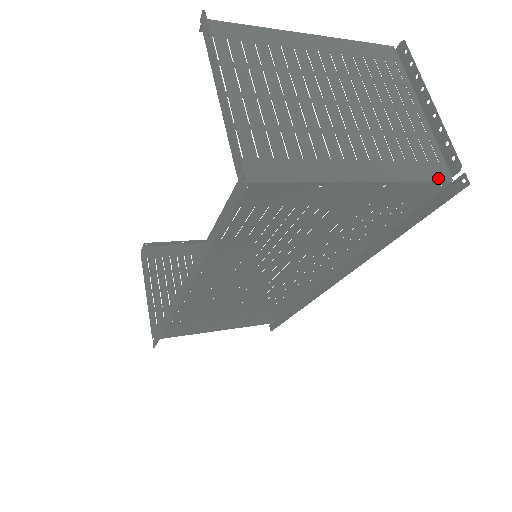
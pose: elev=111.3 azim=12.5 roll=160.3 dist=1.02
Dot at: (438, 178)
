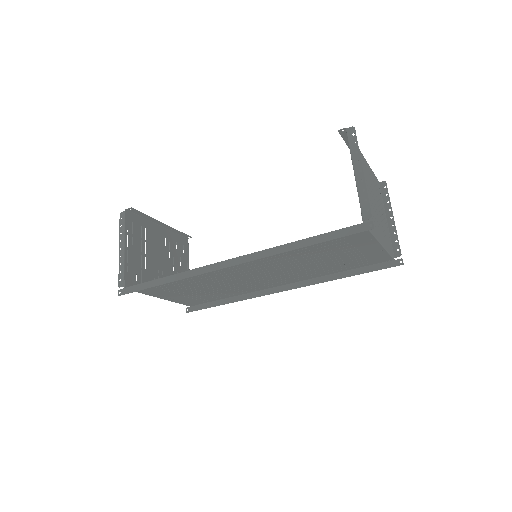
Dot at: (392, 256)
